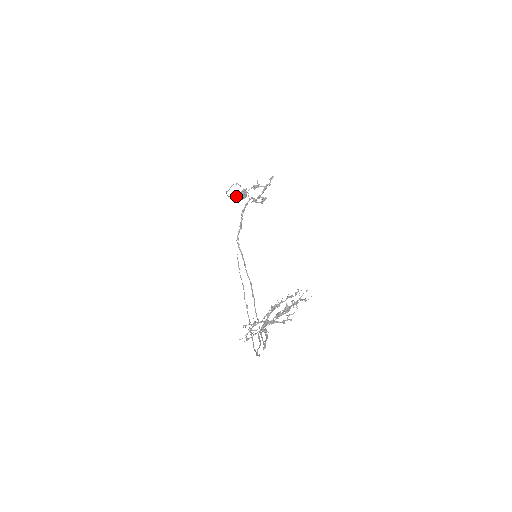
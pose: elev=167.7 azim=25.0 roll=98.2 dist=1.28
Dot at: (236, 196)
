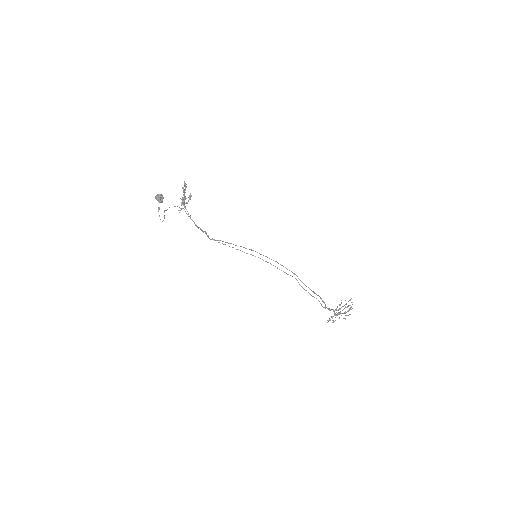
Dot at: (159, 207)
